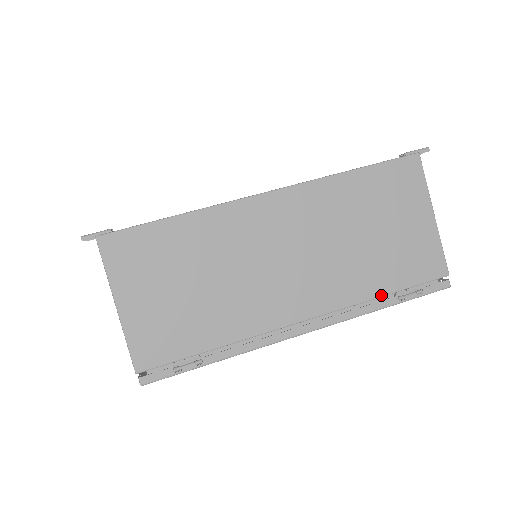
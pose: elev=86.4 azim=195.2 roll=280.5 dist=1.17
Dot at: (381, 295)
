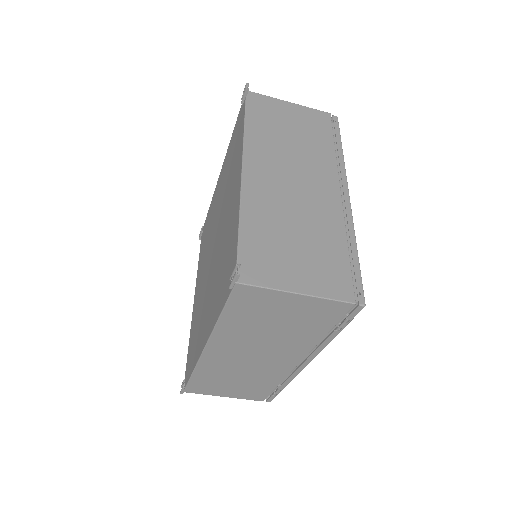
Dot at: (324, 336)
